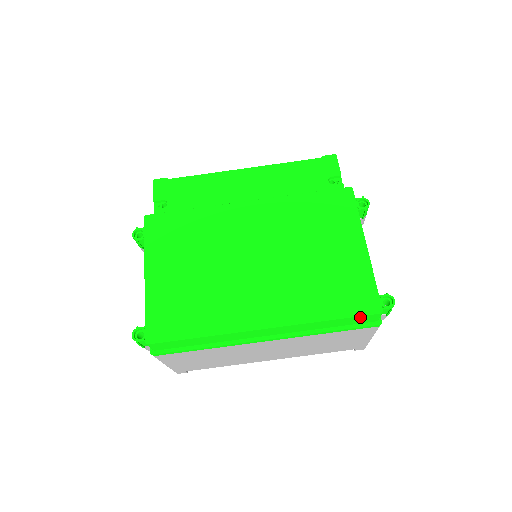
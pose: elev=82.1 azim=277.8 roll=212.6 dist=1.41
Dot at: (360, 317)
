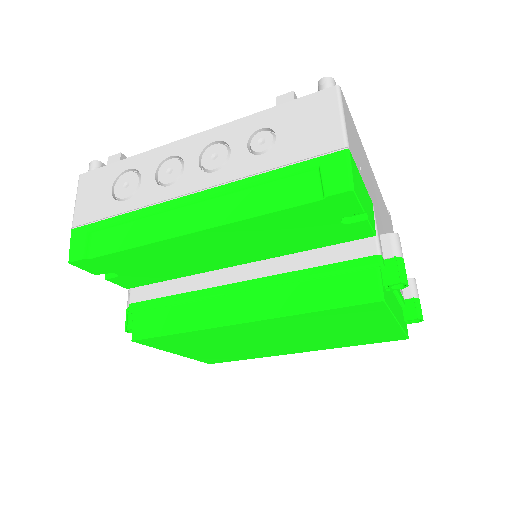
Dot at: occluded
